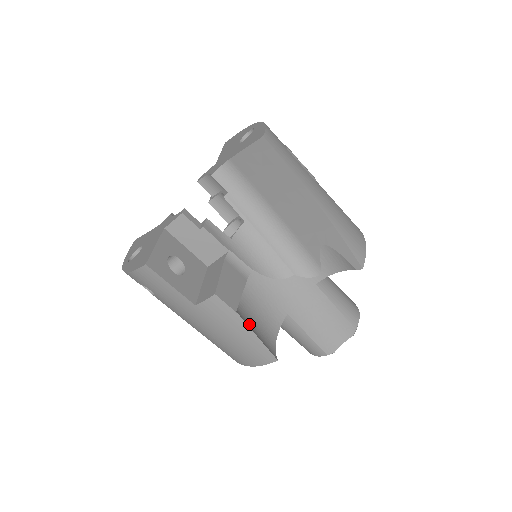
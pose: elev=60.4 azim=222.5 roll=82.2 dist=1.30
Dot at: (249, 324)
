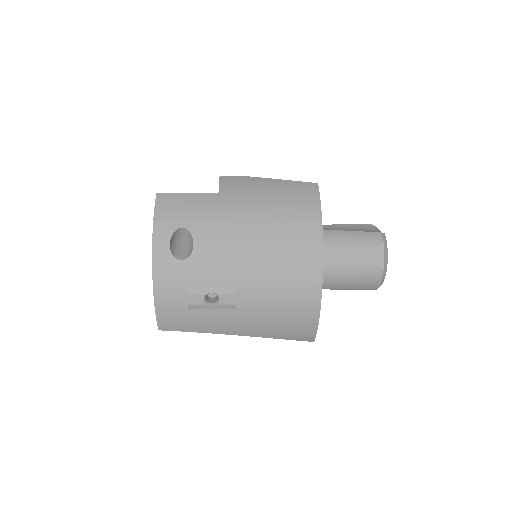
Dot at: occluded
